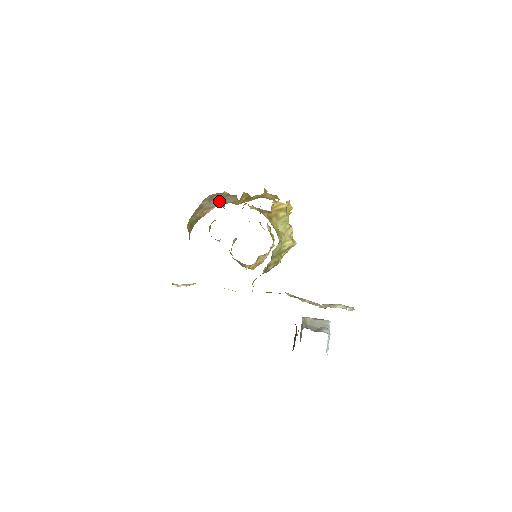
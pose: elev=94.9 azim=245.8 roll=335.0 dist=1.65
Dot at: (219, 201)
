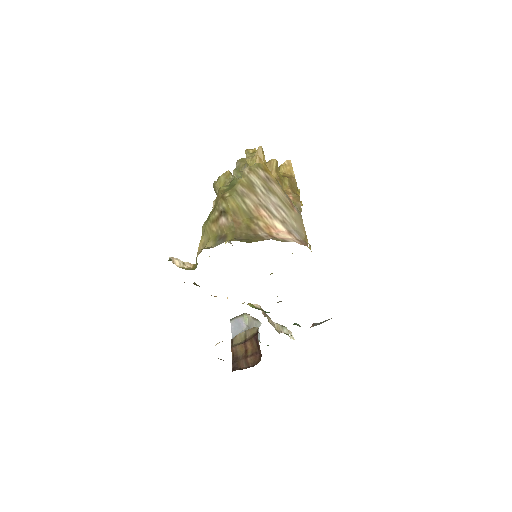
Dot at: (285, 213)
